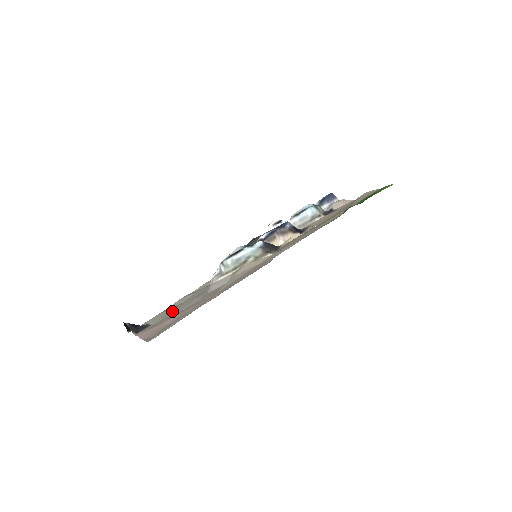
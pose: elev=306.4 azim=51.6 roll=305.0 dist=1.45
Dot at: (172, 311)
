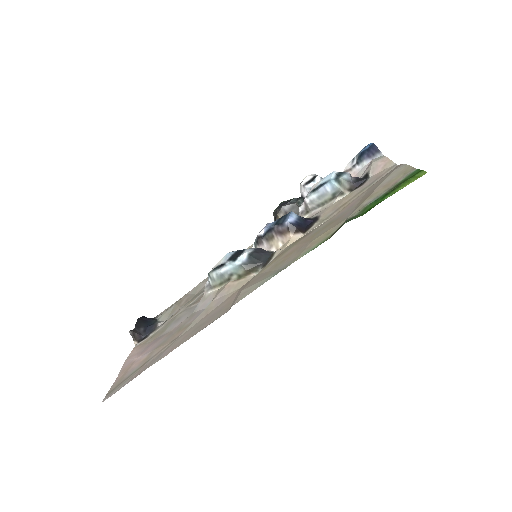
Dot at: (171, 319)
